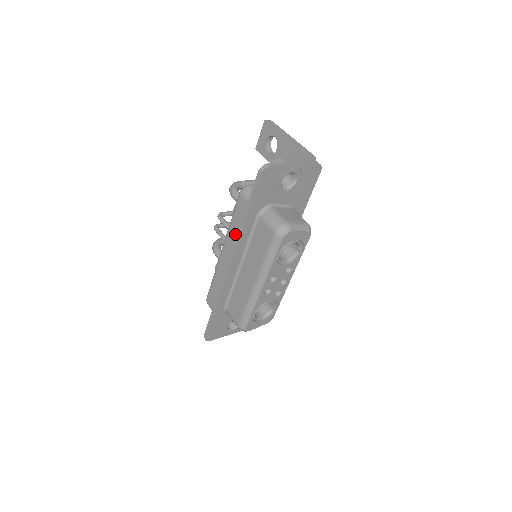
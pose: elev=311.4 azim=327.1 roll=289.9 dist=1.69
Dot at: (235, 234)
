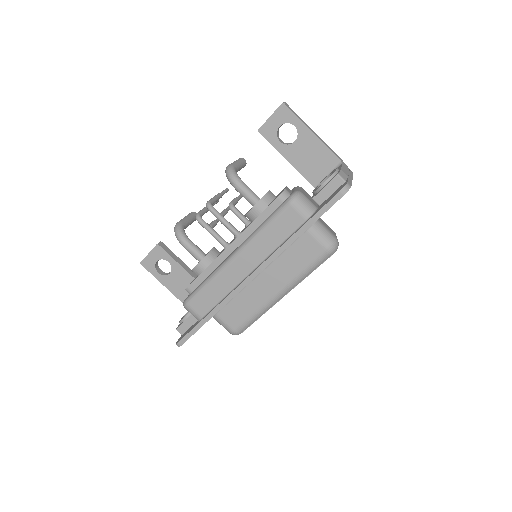
Dot at: (268, 244)
